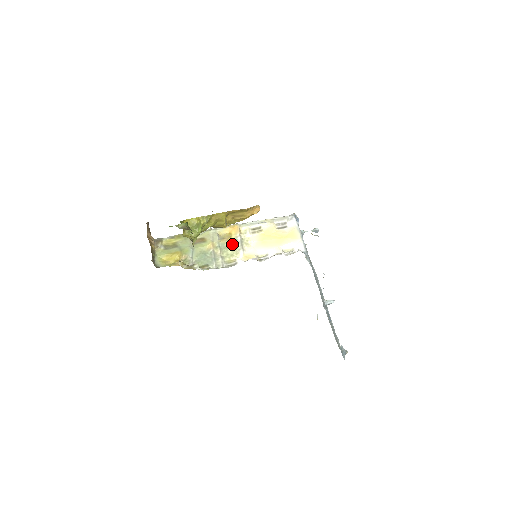
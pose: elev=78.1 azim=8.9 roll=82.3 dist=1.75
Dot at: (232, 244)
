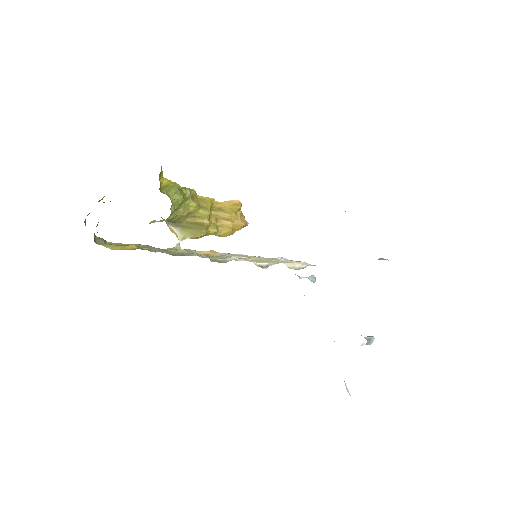
Dot at: occluded
